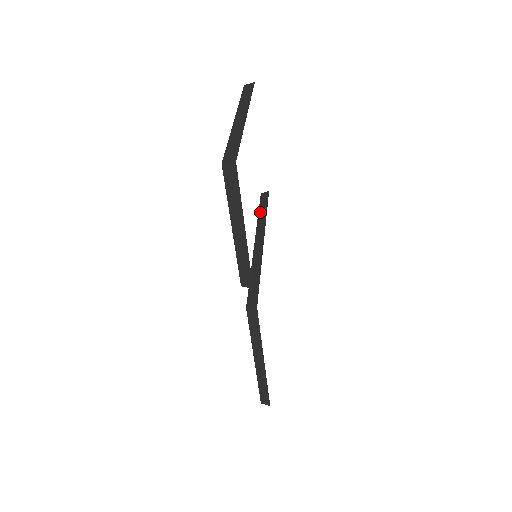
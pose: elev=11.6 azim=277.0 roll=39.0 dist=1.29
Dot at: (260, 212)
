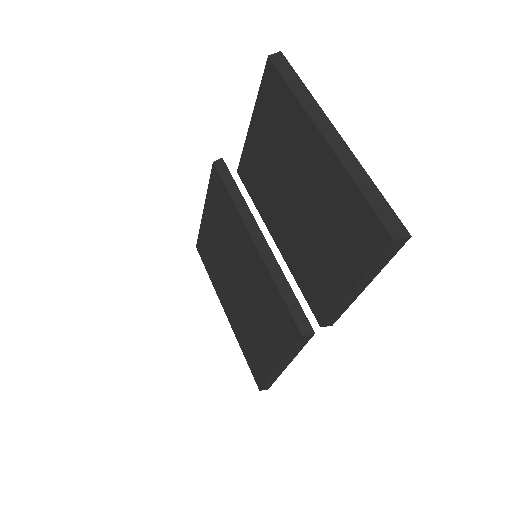
Dot at: (232, 193)
